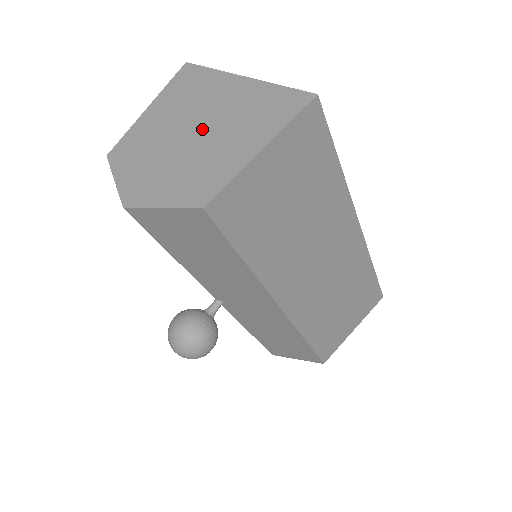
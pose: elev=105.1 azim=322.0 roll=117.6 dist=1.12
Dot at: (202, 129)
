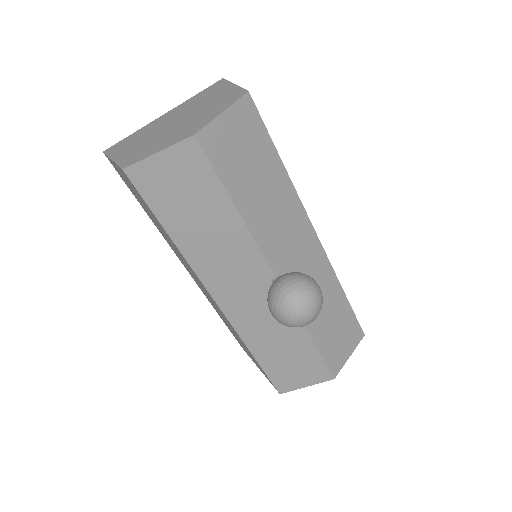
Dot at: (180, 117)
